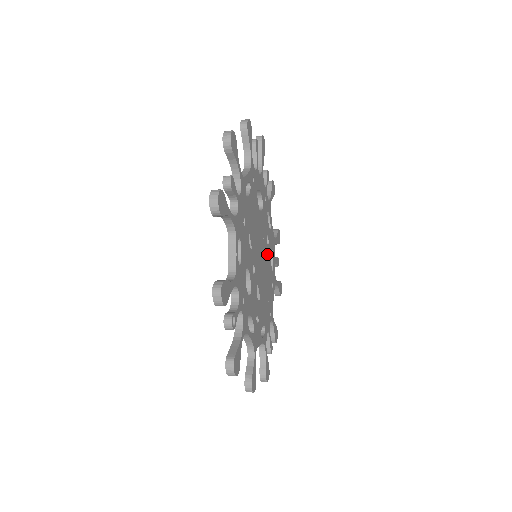
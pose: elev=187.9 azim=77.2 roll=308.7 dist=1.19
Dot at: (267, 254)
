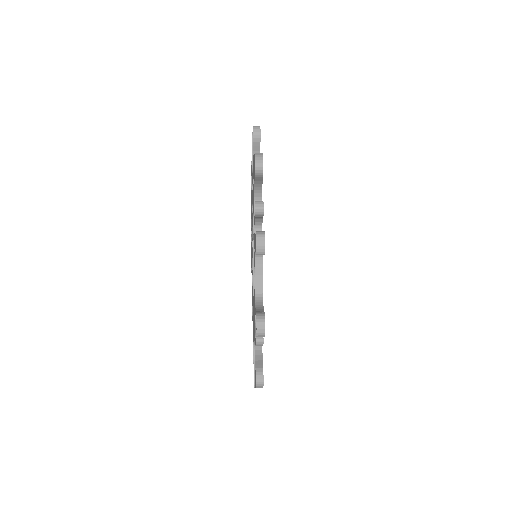
Dot at: occluded
